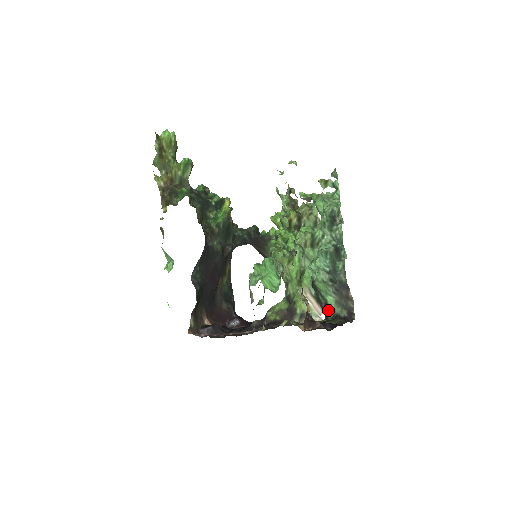
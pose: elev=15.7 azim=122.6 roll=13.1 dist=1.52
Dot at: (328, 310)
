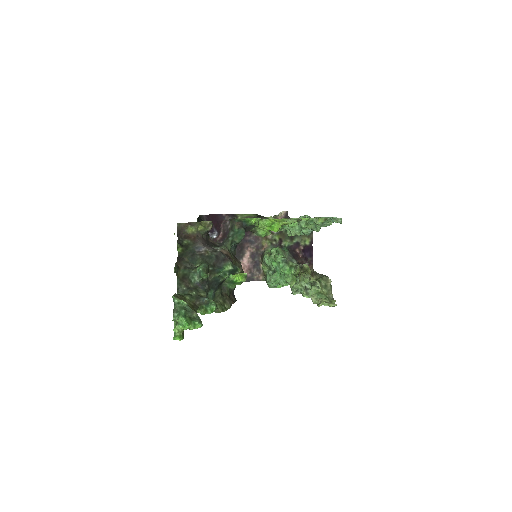
Dot at: occluded
